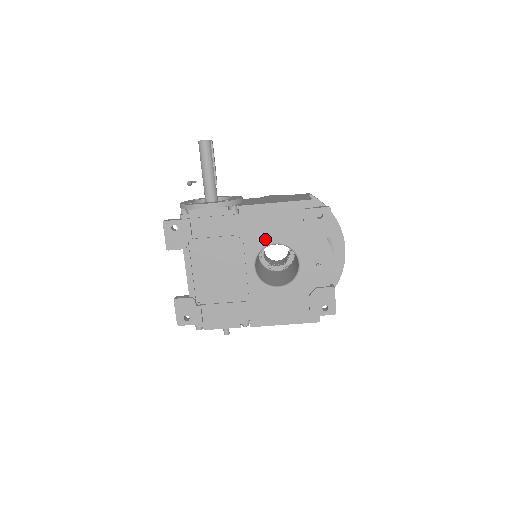
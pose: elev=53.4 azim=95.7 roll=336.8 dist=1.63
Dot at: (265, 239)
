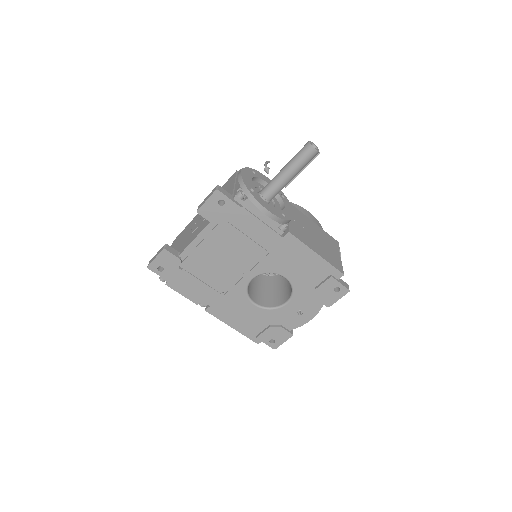
Dot at: (282, 269)
